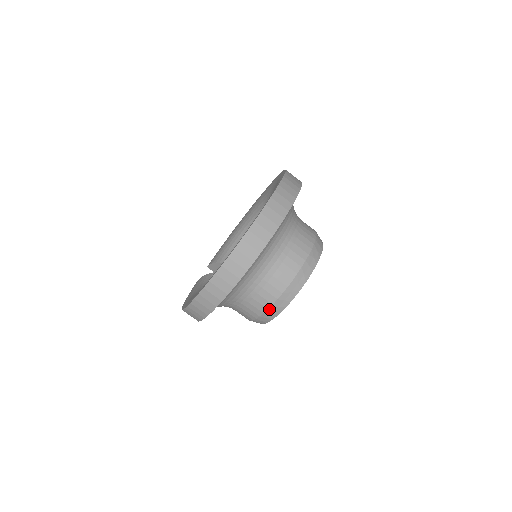
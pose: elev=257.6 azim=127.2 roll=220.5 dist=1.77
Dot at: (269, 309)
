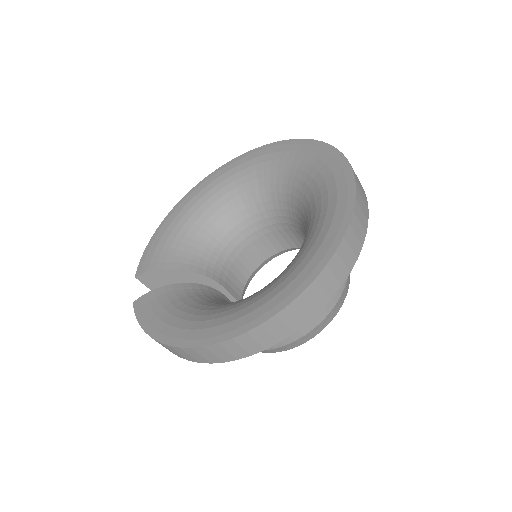
Dot at: (314, 329)
